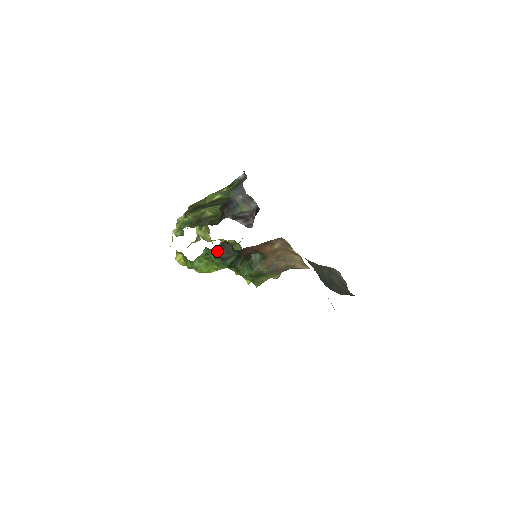
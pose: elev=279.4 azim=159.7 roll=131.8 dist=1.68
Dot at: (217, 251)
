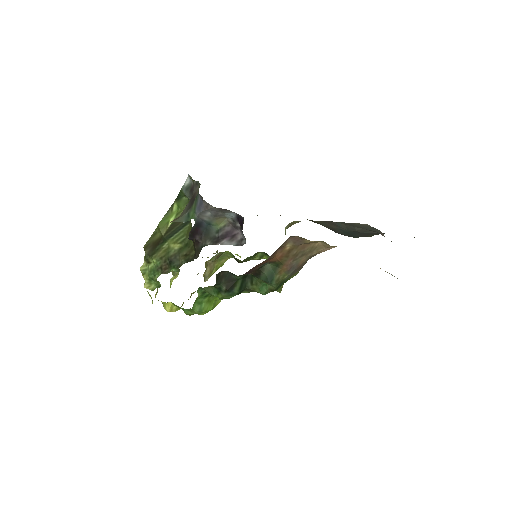
Dot at: (215, 286)
